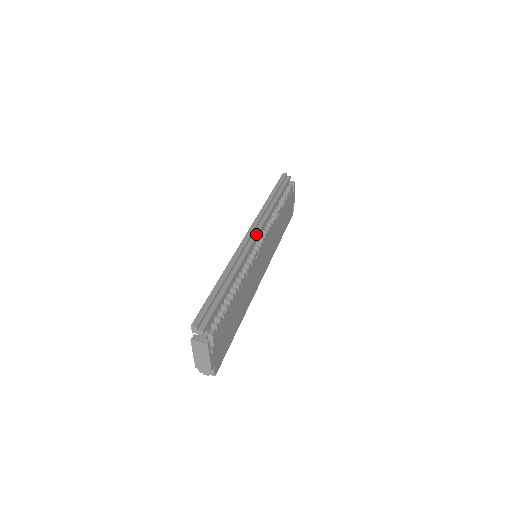
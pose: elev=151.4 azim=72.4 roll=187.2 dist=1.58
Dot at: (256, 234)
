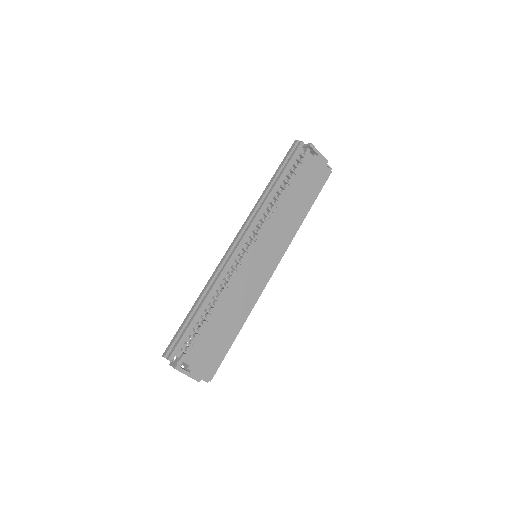
Dot at: (239, 242)
